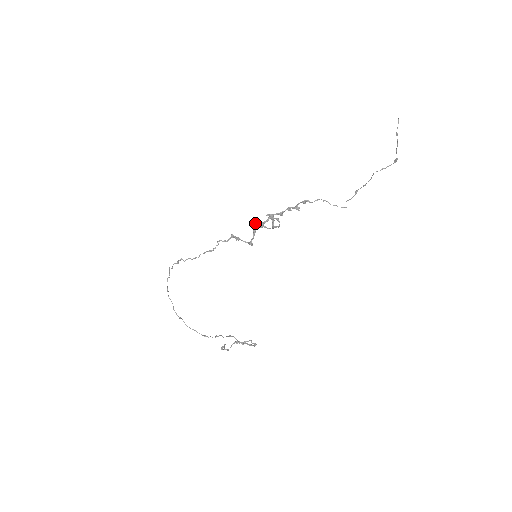
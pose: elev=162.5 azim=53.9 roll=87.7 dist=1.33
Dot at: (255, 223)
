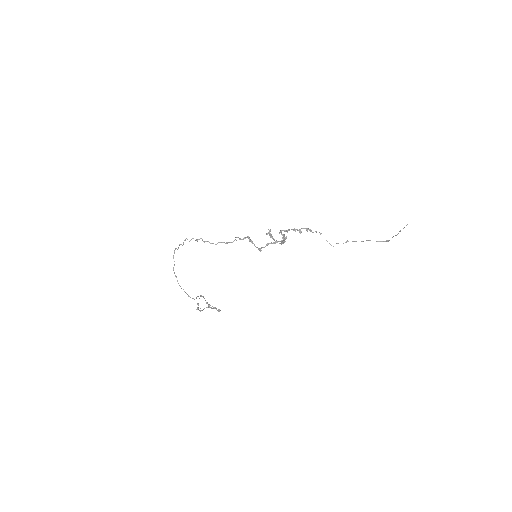
Dot at: (268, 233)
